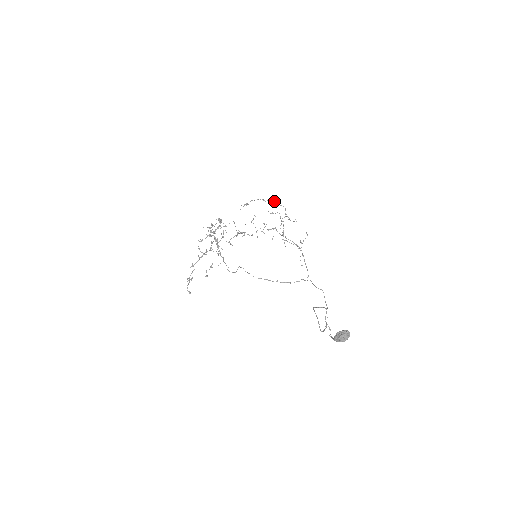
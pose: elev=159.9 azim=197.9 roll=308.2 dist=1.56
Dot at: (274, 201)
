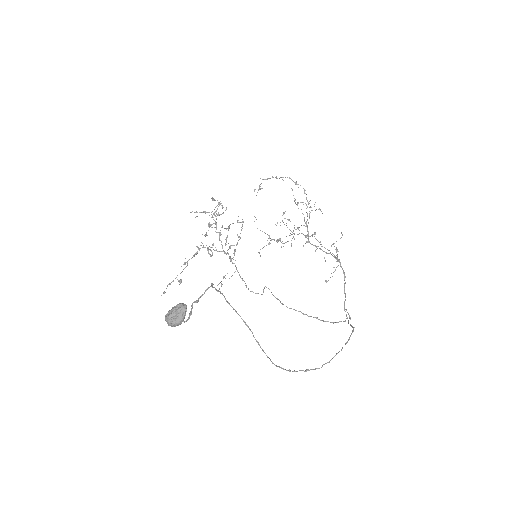
Dot at: occluded
